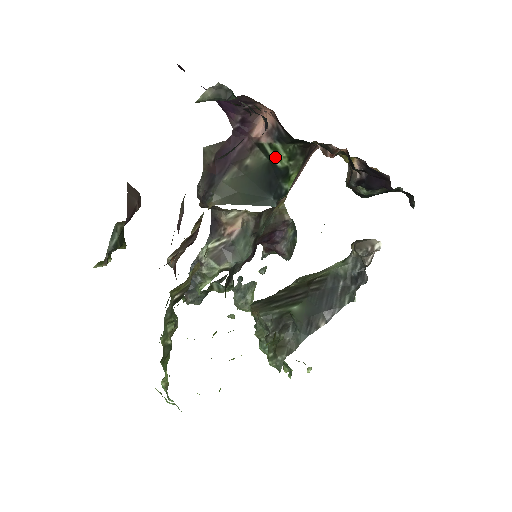
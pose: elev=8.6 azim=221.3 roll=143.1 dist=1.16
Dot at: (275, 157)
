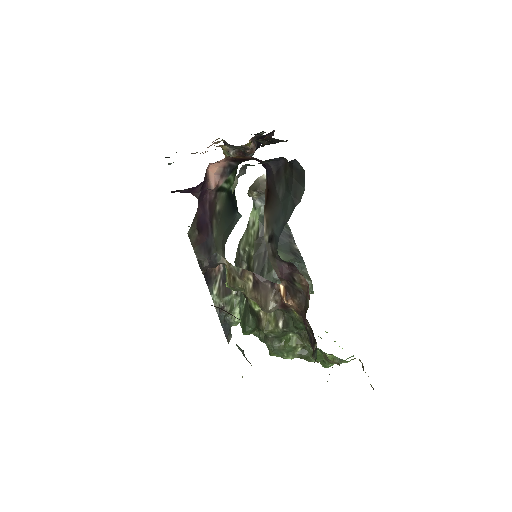
Dot at: (229, 186)
